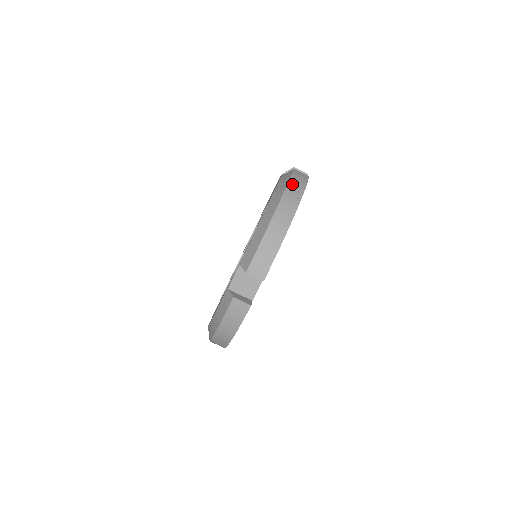
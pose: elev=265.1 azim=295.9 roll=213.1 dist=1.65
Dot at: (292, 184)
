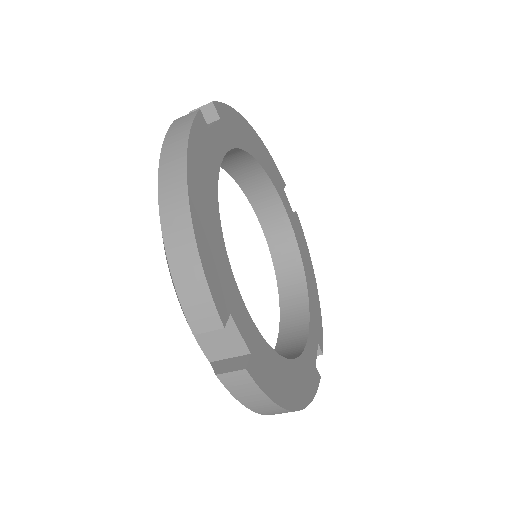
Dot at: (166, 150)
